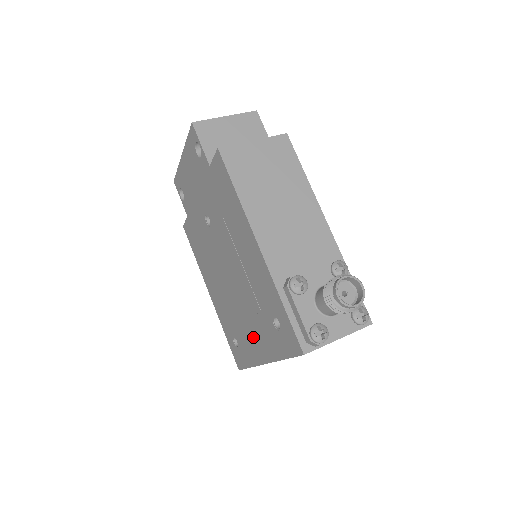
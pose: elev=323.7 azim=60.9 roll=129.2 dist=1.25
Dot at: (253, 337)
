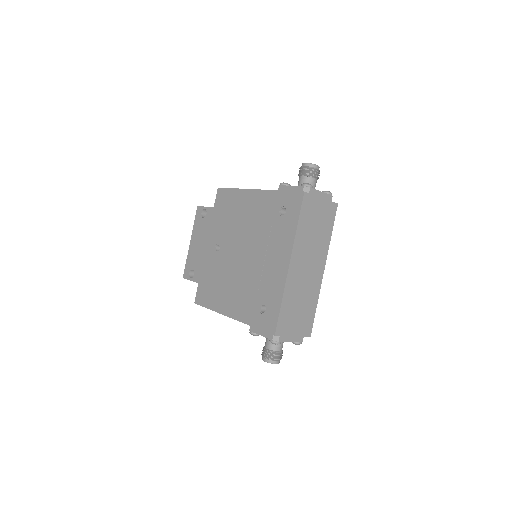
Dot at: (274, 262)
